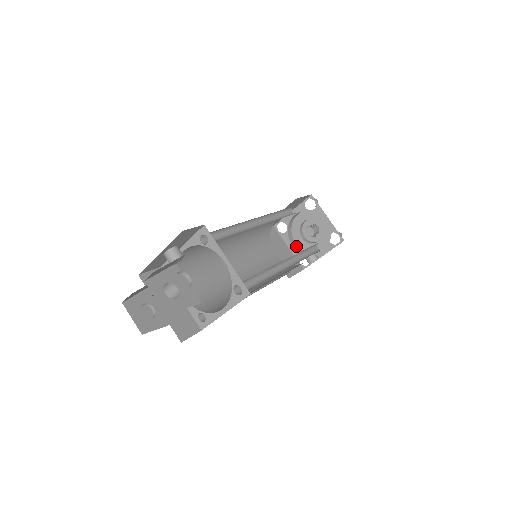
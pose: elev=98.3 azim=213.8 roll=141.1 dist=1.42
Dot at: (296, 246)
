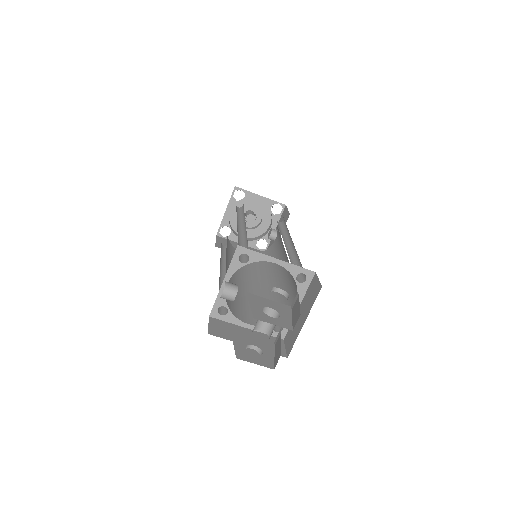
Dot at: occluded
